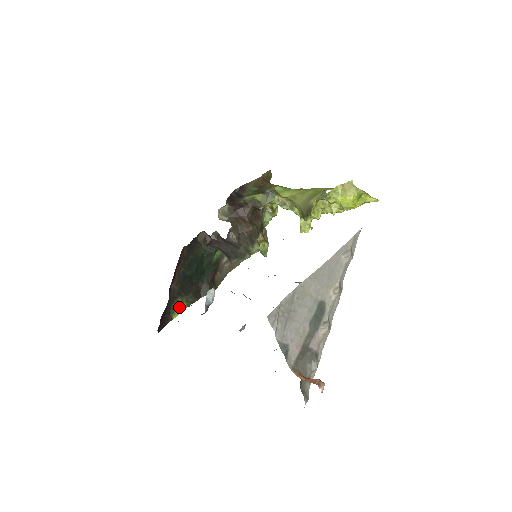
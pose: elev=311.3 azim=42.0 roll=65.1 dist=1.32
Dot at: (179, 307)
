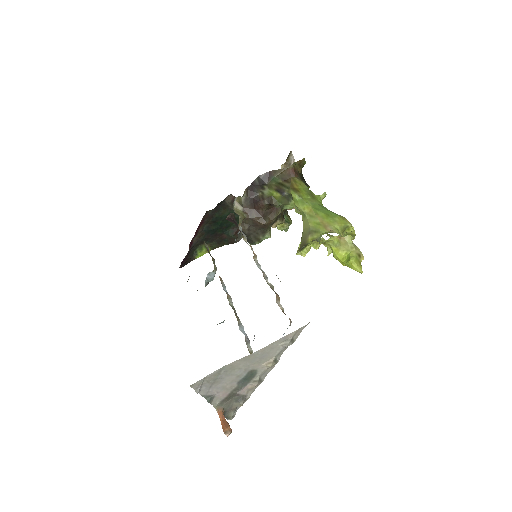
Dot at: (203, 250)
